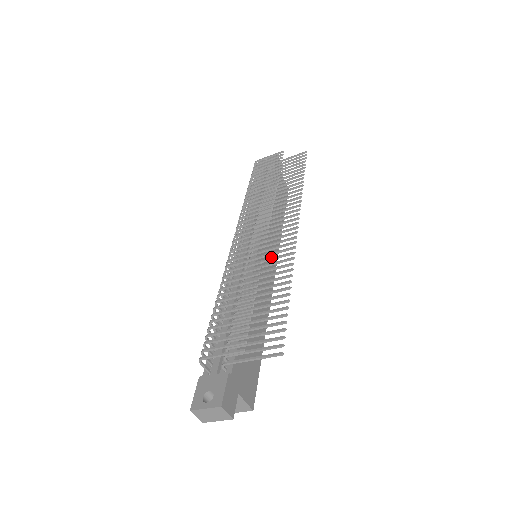
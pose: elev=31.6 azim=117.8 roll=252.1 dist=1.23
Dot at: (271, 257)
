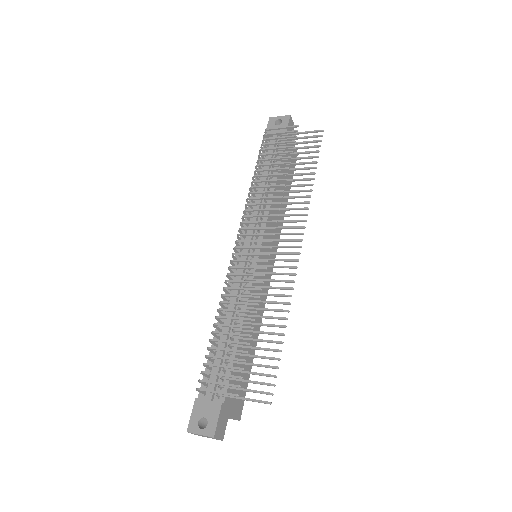
Dot at: occluded
